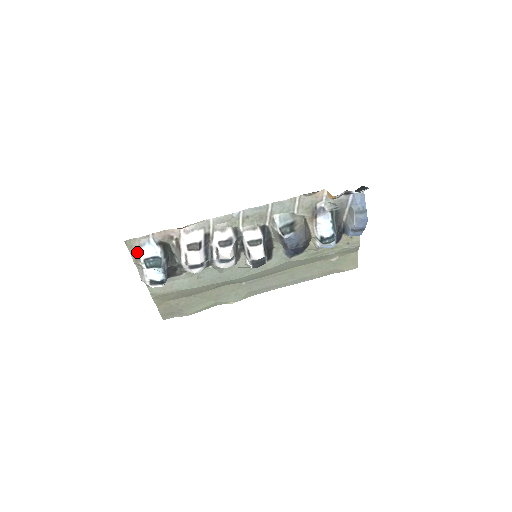
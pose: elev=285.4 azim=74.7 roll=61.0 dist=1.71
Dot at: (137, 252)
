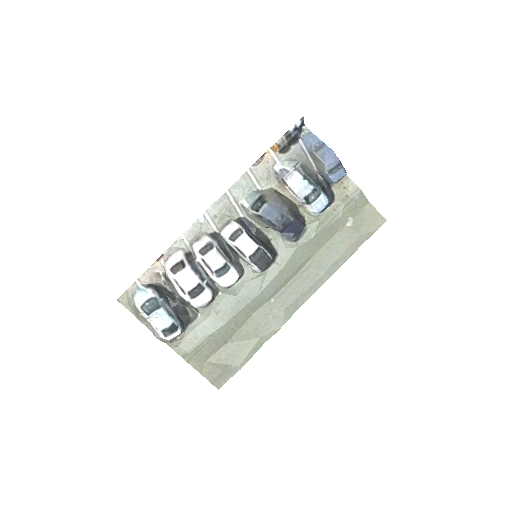
Dot at: (133, 305)
